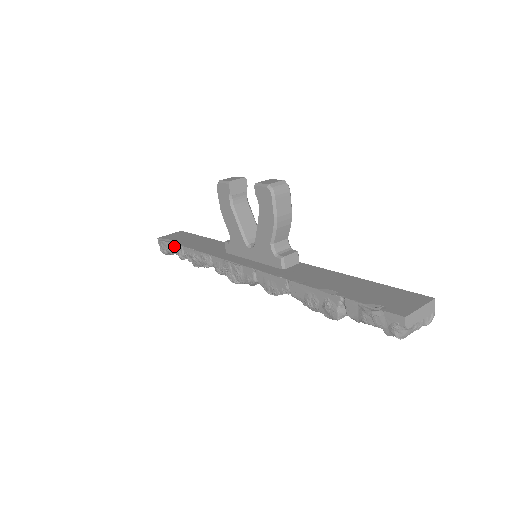
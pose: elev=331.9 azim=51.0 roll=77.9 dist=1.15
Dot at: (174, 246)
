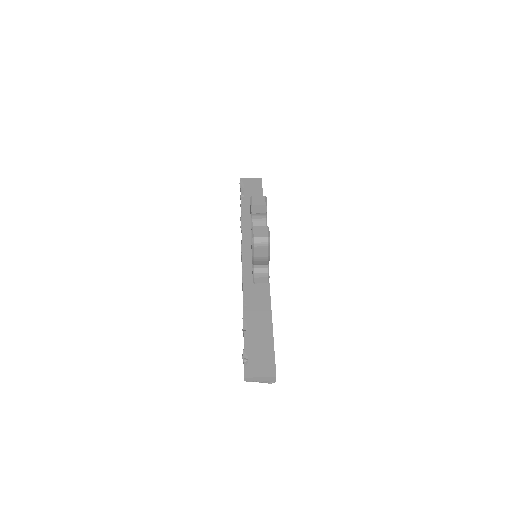
Dot at: (240, 198)
